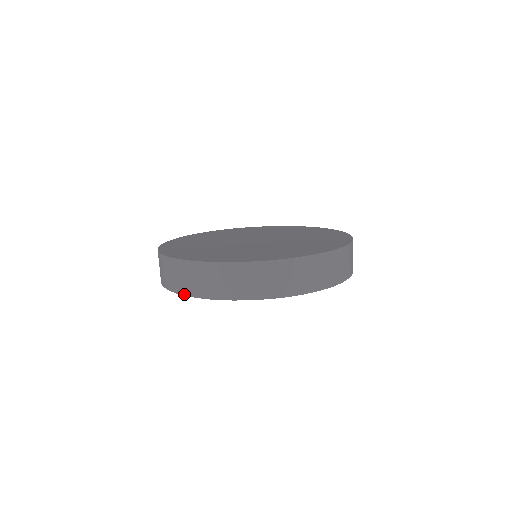
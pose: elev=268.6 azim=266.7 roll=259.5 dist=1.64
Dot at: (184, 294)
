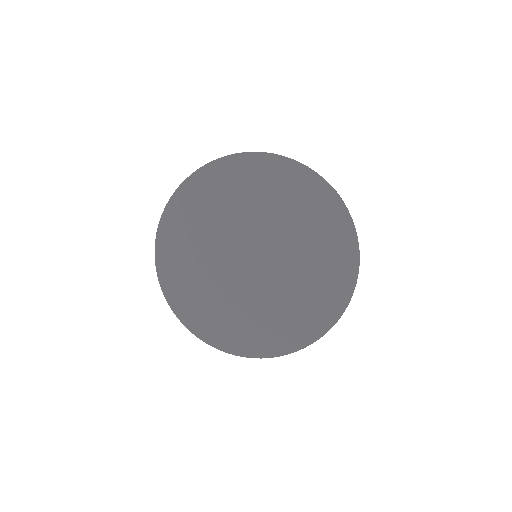
Dot at: occluded
